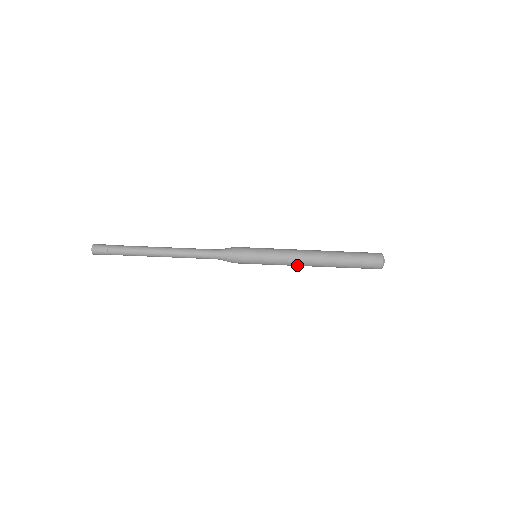
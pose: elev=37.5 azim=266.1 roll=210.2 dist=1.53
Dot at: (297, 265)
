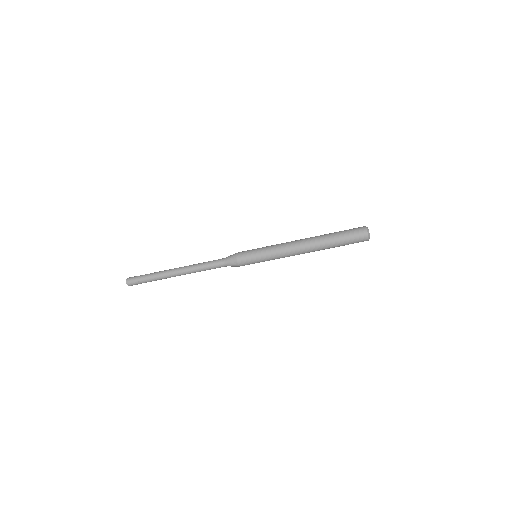
Dot at: (291, 251)
